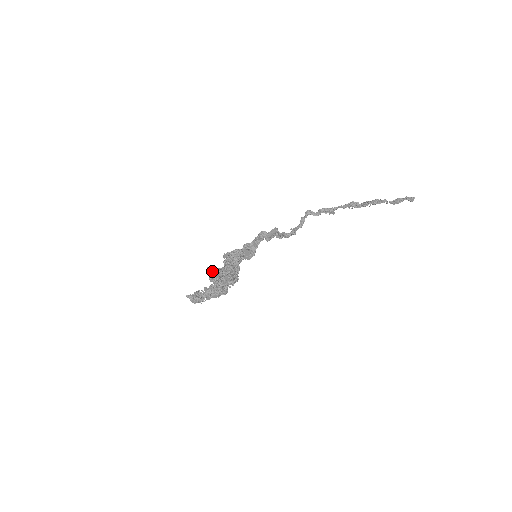
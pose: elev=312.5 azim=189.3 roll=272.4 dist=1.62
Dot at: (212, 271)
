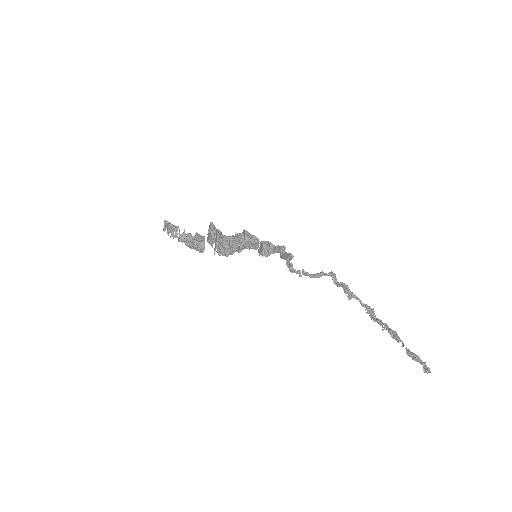
Dot at: (210, 228)
